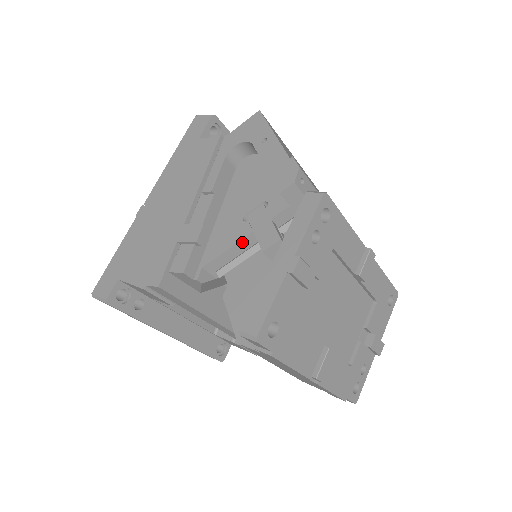
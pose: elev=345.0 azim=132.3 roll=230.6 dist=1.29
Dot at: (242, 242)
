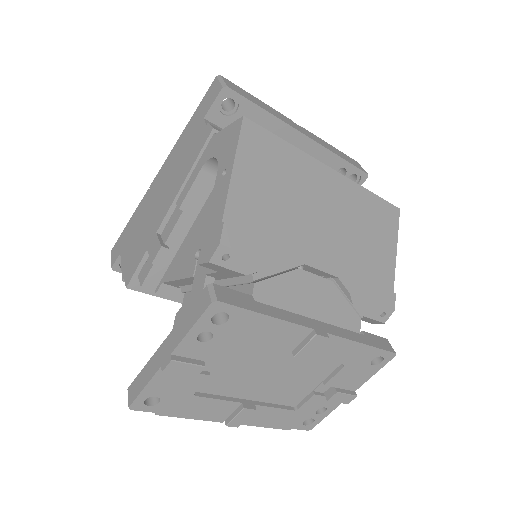
Dot at: (188, 279)
